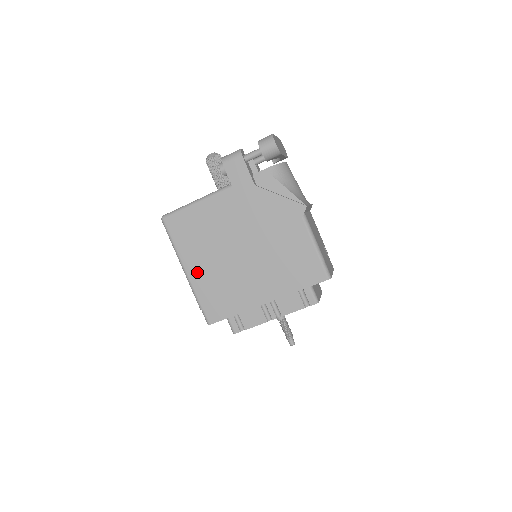
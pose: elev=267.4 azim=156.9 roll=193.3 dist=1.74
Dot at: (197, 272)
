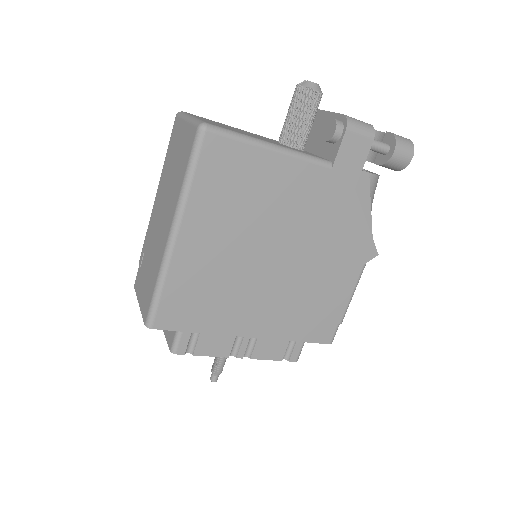
Dot at: (194, 247)
